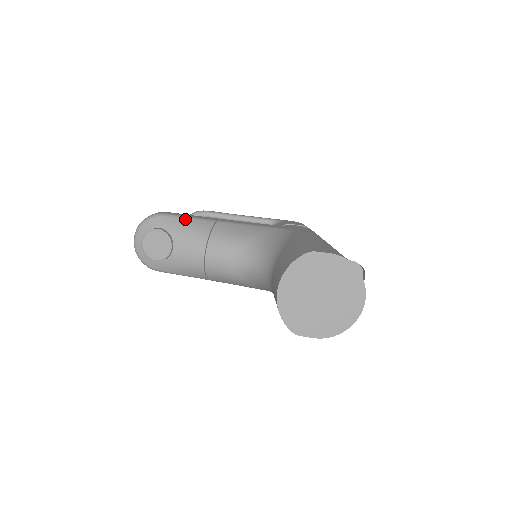
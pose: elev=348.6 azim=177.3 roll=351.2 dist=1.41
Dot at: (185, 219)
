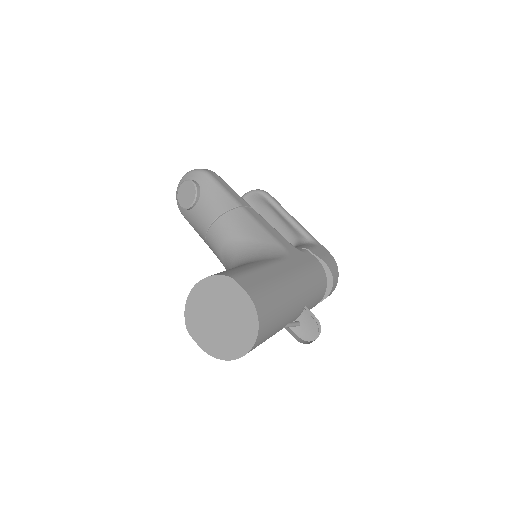
Dot at: (220, 188)
